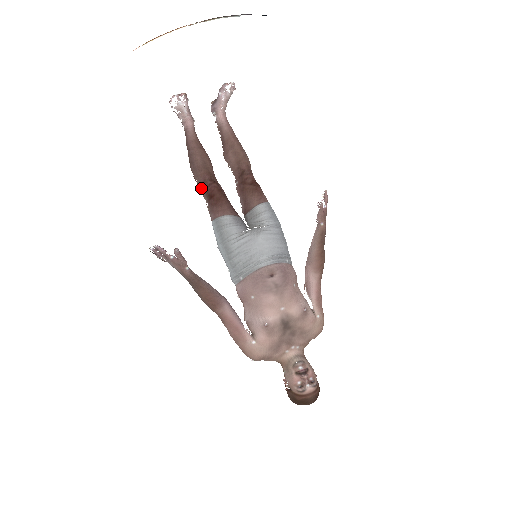
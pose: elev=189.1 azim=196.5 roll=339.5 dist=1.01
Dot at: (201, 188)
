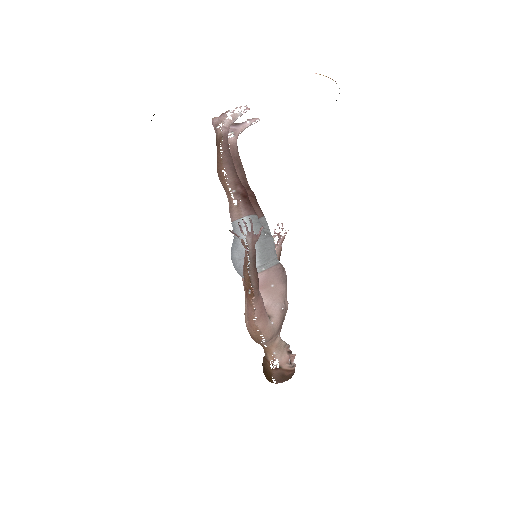
Dot at: (232, 186)
